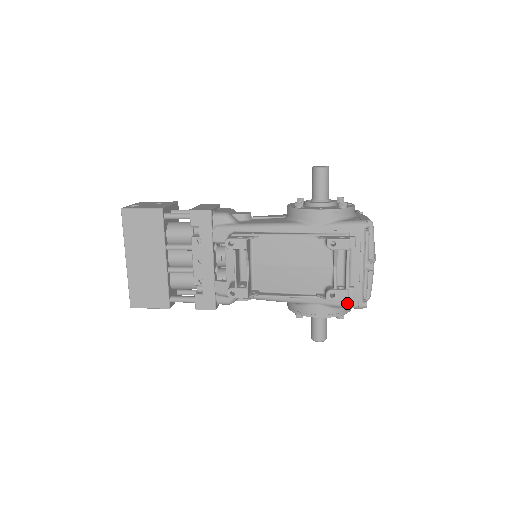
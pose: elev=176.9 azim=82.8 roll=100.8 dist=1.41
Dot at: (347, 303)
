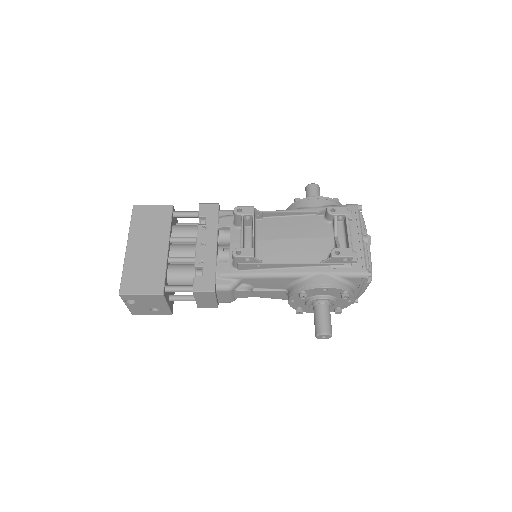
Dot at: (351, 270)
